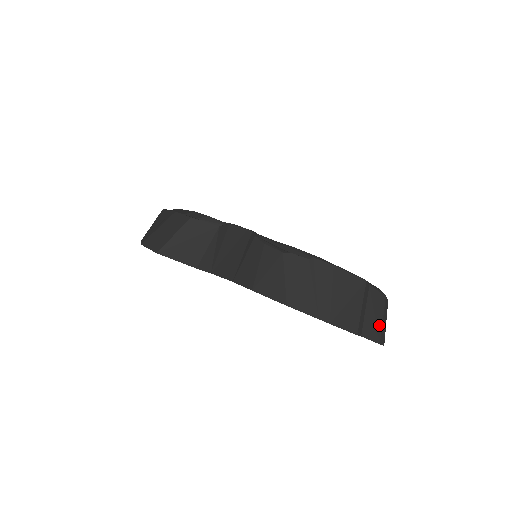
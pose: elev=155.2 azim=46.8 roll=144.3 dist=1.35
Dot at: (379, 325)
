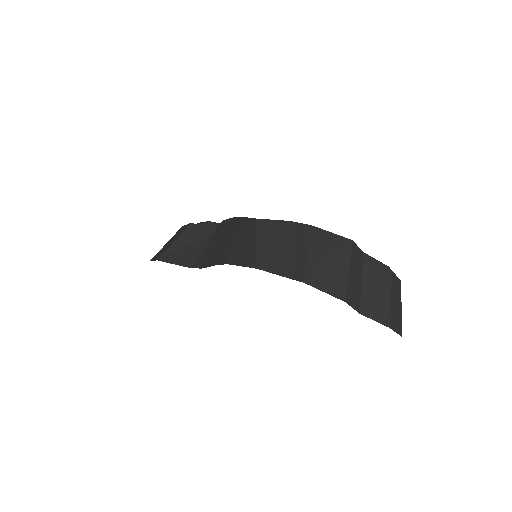
Dot at: (385, 303)
